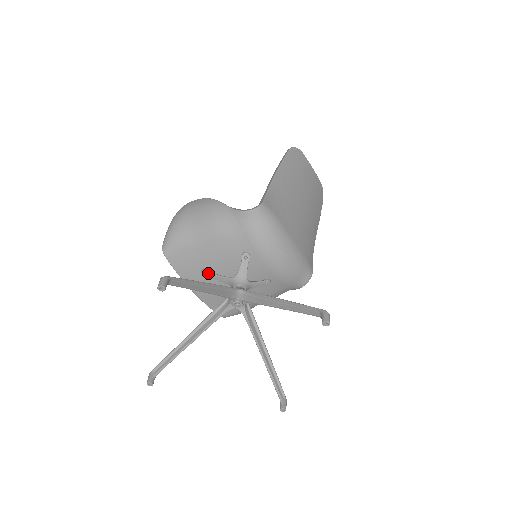
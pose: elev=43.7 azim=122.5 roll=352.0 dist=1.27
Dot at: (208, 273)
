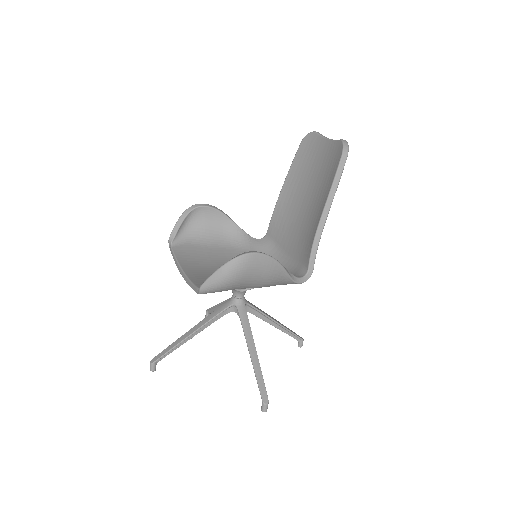
Dot at: occluded
